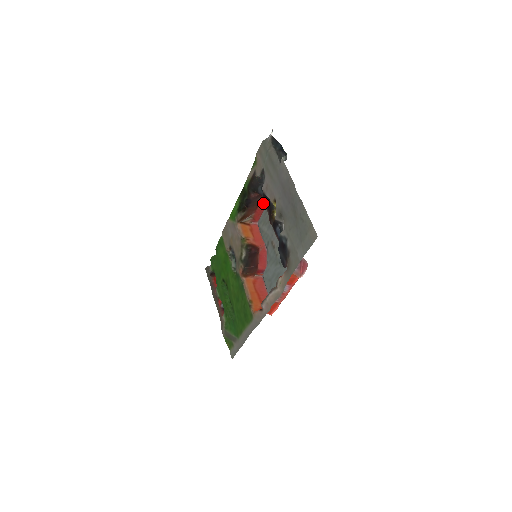
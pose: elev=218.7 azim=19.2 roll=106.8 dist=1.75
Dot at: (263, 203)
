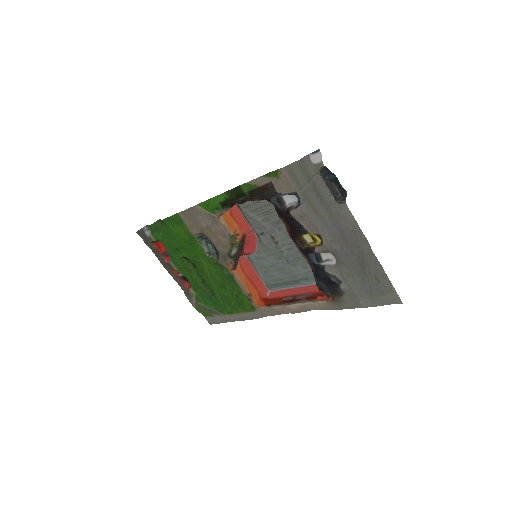
Dot at: occluded
